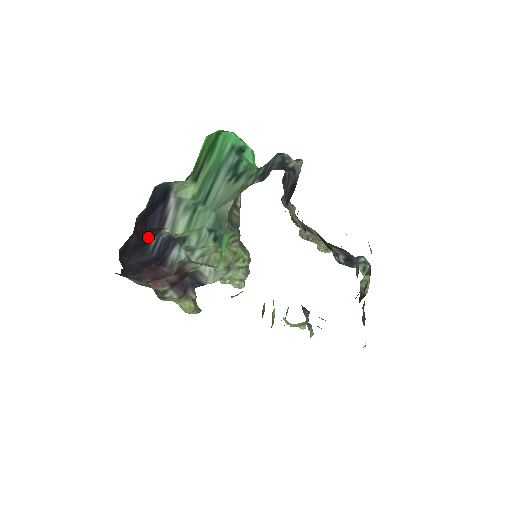
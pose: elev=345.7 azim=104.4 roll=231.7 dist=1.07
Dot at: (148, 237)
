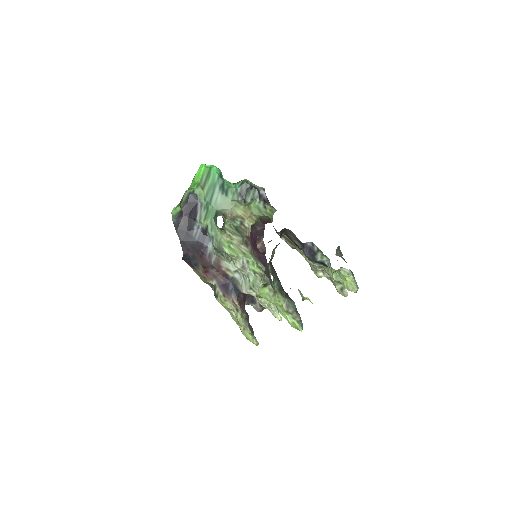
Dot at: (191, 224)
